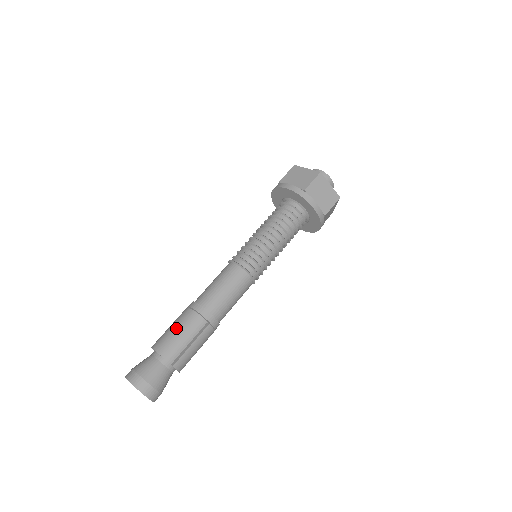
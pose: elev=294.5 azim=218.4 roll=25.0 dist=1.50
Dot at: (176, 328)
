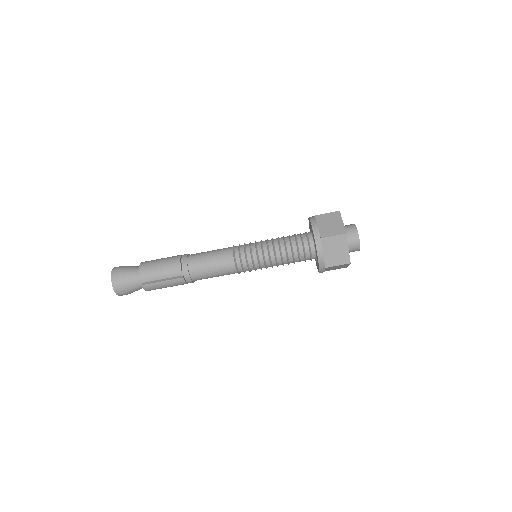
Dot at: (161, 263)
